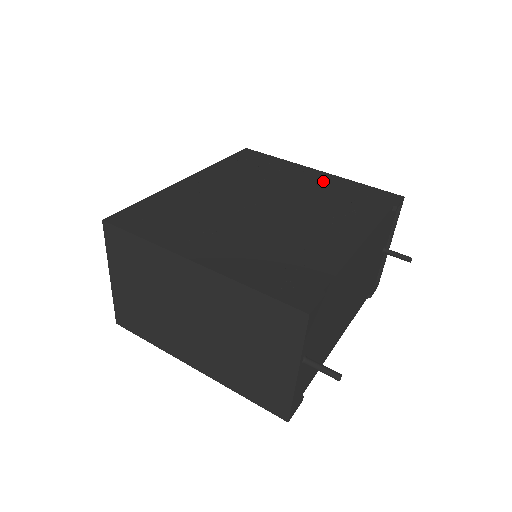
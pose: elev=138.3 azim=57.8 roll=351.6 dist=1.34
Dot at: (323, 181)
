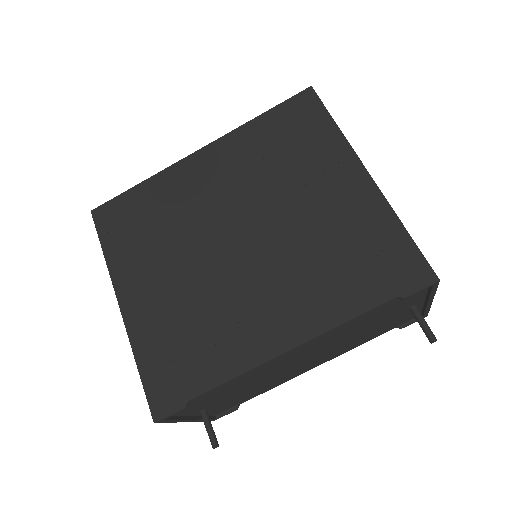
Dot at: (350, 202)
